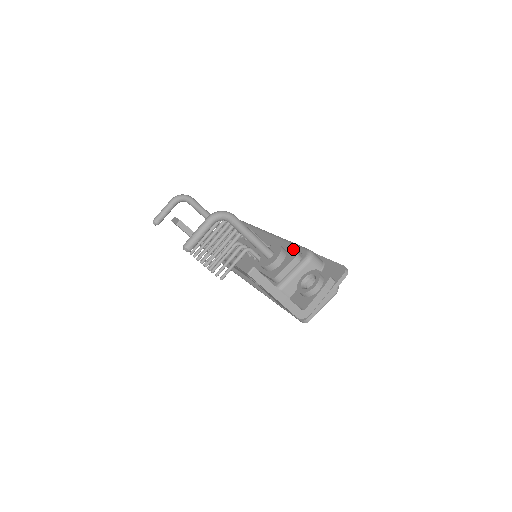
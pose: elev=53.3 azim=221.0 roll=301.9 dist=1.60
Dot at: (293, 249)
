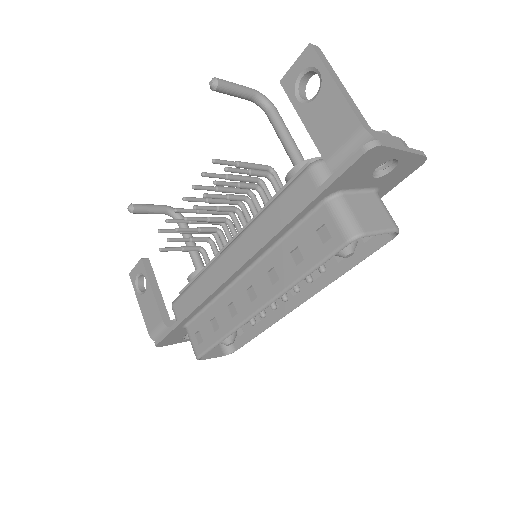
Dot at: occluded
